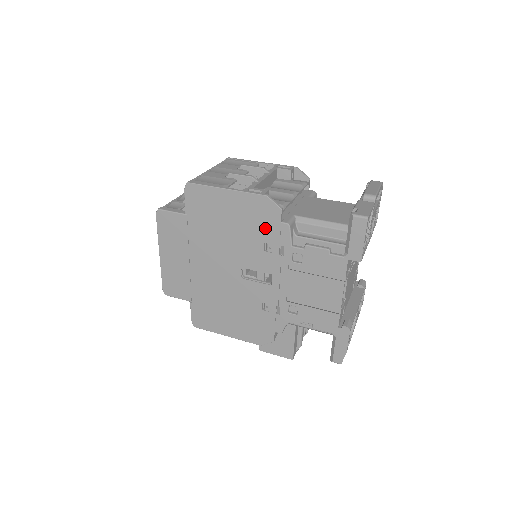
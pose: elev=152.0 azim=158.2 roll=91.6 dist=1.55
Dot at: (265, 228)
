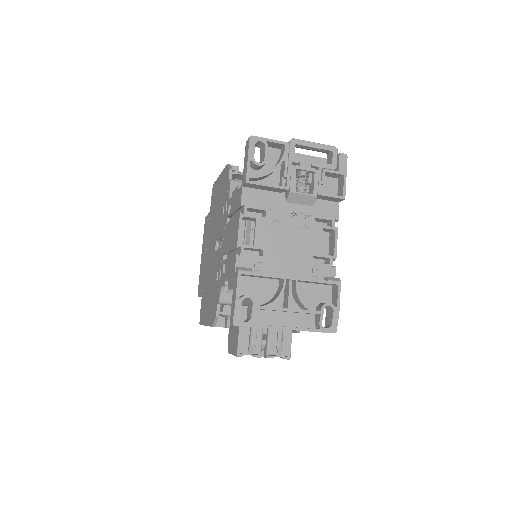
Dot at: (225, 193)
